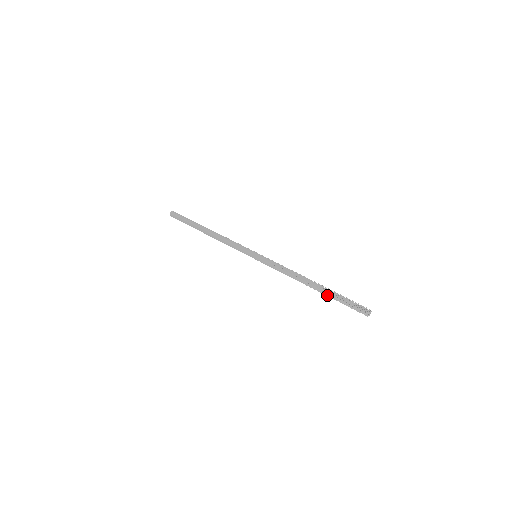
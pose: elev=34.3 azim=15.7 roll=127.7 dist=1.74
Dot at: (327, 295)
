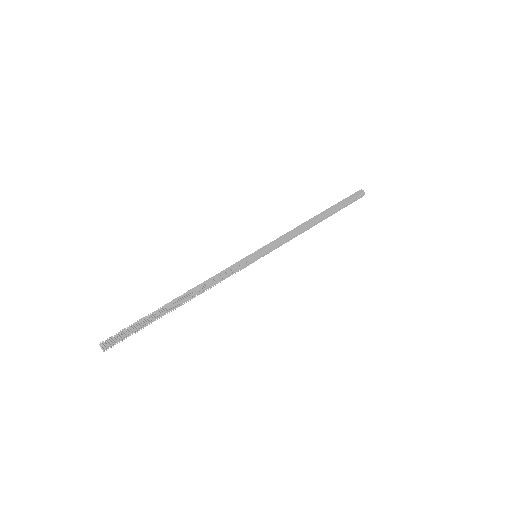
Dot at: occluded
